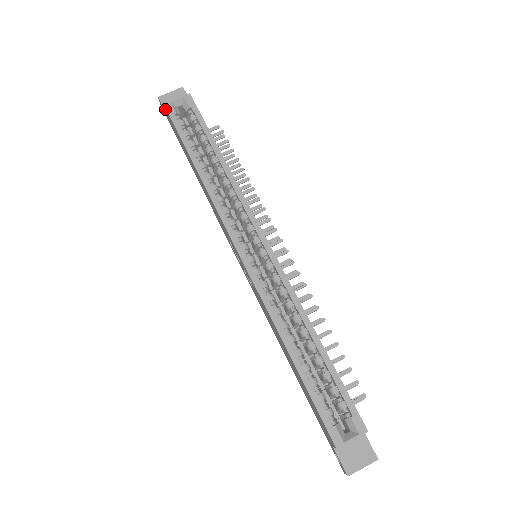
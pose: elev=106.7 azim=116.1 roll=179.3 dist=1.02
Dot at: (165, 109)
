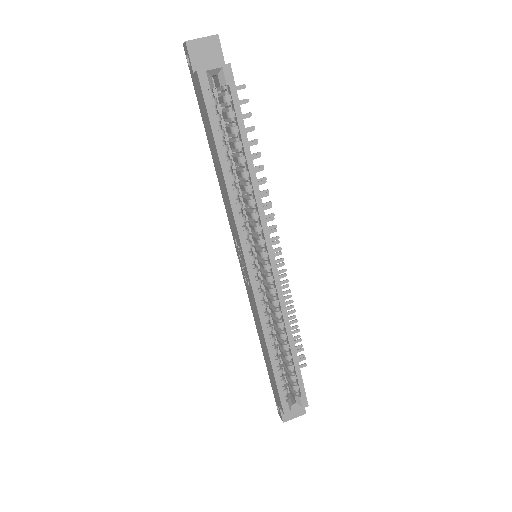
Dot at: (196, 74)
